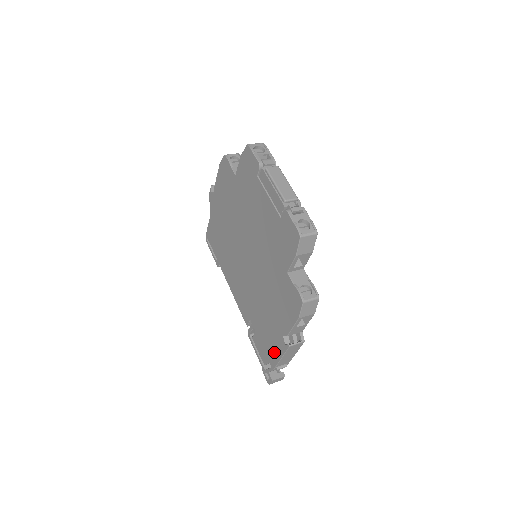
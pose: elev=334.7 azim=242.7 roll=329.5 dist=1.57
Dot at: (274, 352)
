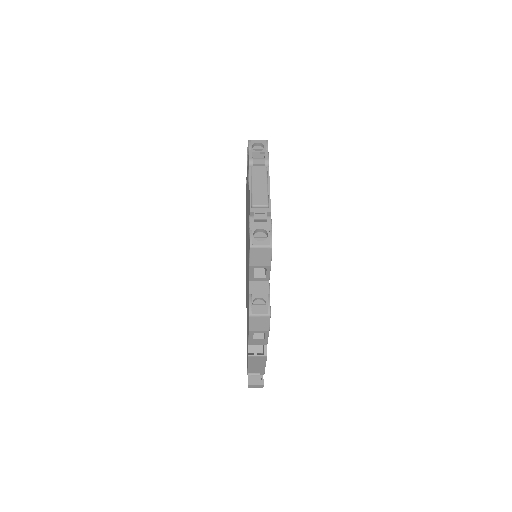
Dot at: (247, 357)
